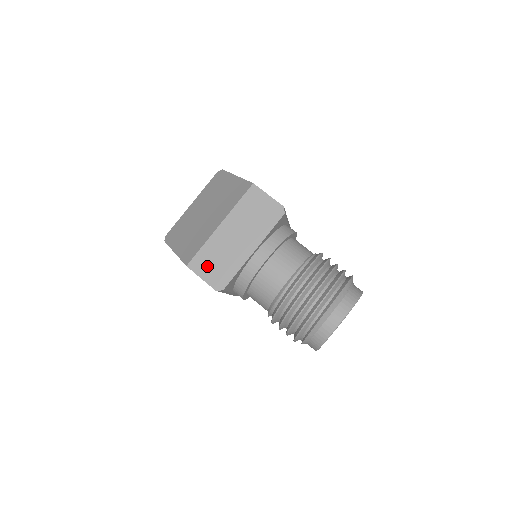
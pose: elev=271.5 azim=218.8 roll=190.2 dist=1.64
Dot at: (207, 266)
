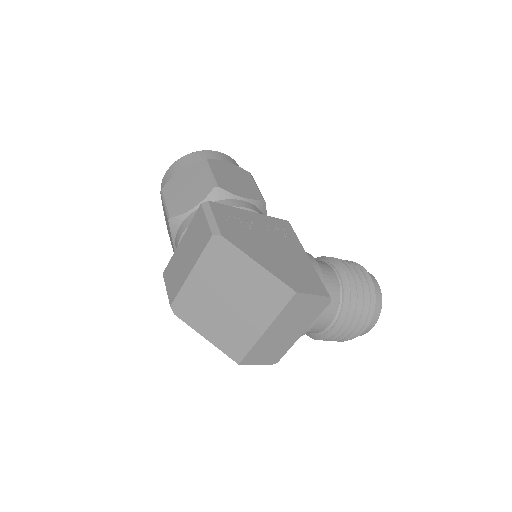
Dot at: (259, 357)
